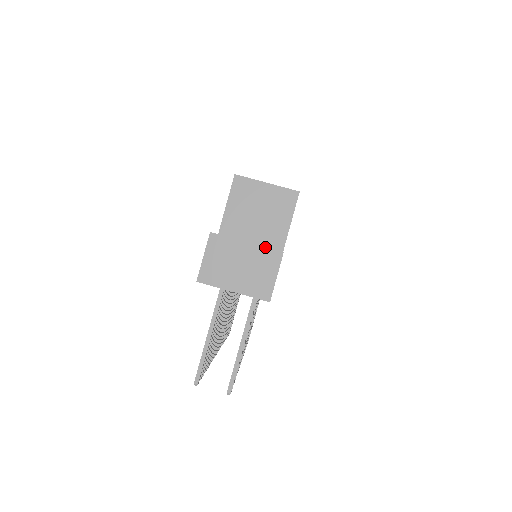
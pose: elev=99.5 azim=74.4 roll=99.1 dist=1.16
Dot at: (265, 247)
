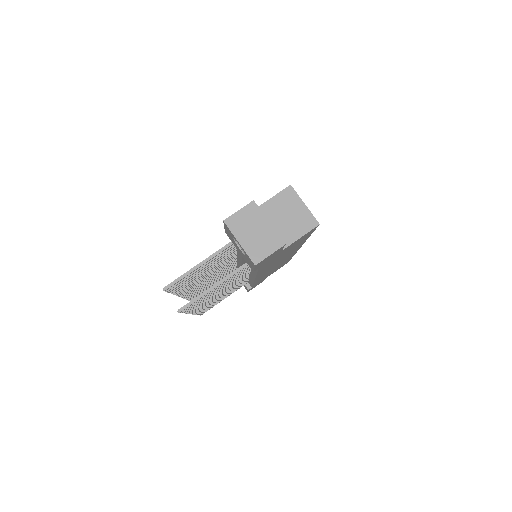
Dot at: (277, 233)
